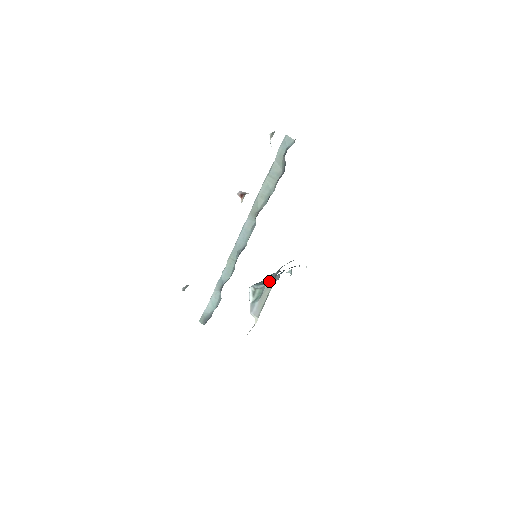
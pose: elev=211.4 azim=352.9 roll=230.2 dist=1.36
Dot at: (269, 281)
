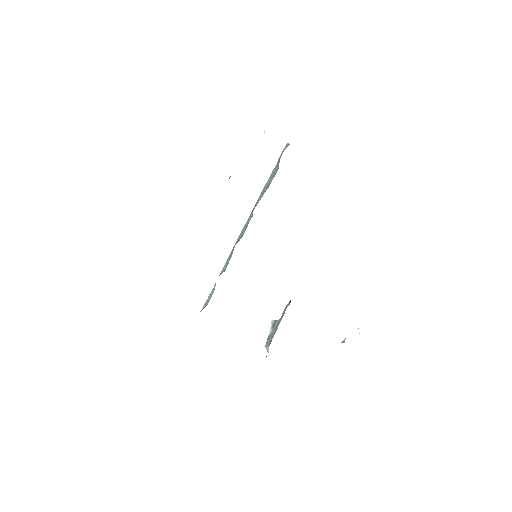
Dot at: (285, 307)
